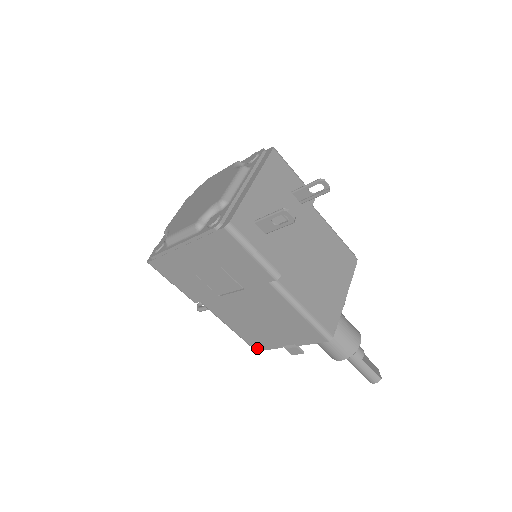
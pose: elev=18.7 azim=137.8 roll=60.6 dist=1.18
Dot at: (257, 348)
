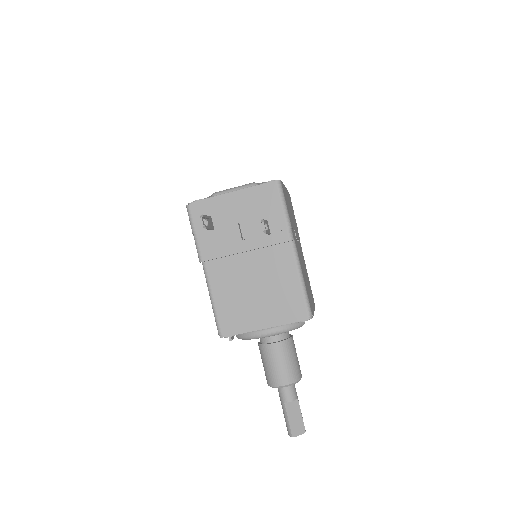
Dot at: occluded
